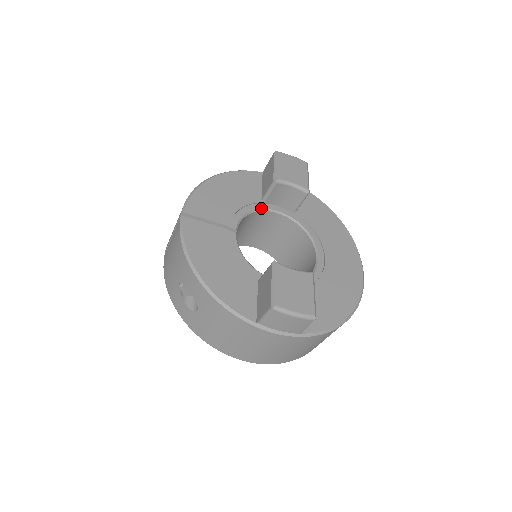
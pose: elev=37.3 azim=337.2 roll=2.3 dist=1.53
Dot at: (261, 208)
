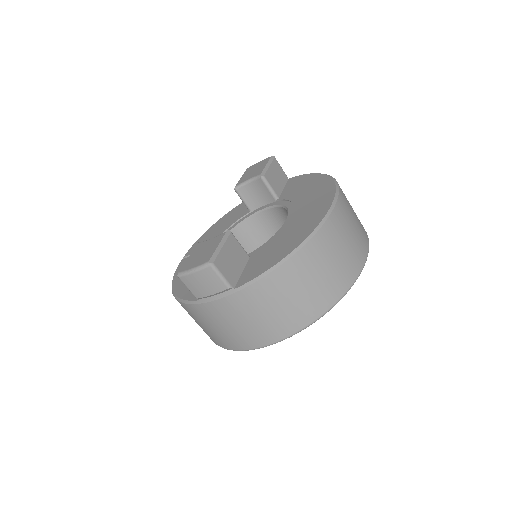
Dot at: (247, 217)
